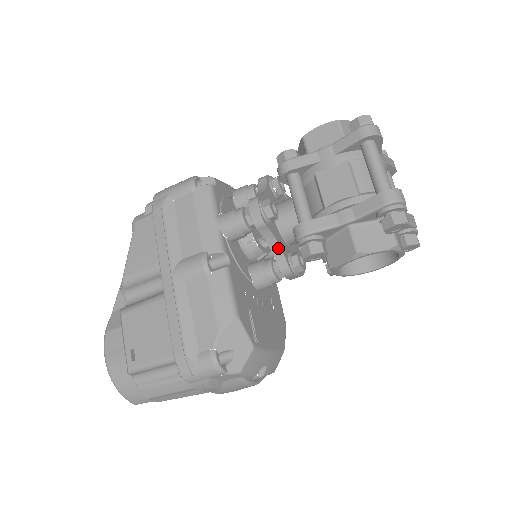
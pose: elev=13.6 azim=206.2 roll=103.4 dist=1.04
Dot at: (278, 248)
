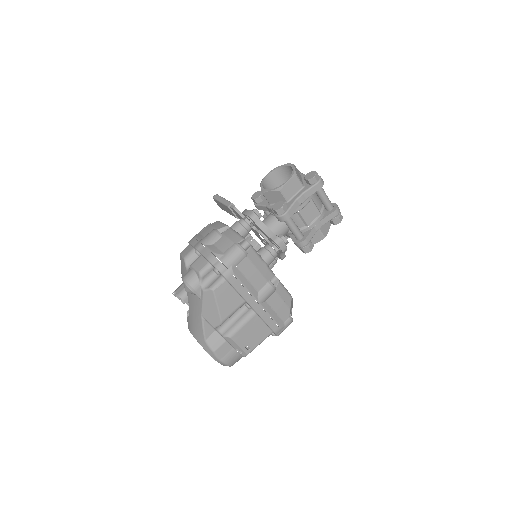
Dot at: occluded
